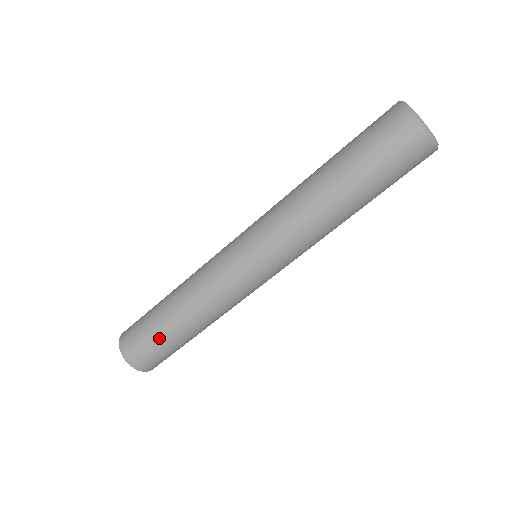
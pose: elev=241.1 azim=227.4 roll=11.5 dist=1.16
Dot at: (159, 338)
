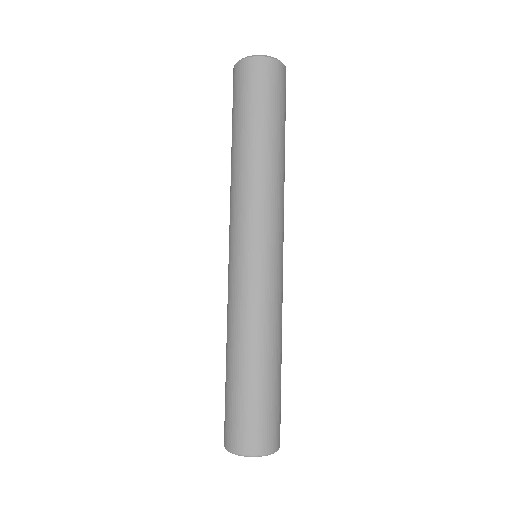
Dot at: (254, 398)
